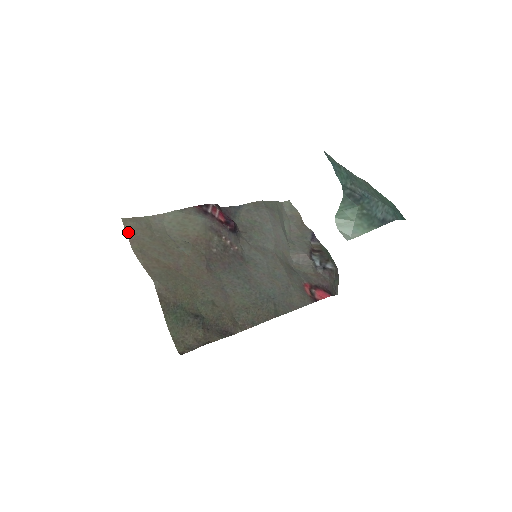
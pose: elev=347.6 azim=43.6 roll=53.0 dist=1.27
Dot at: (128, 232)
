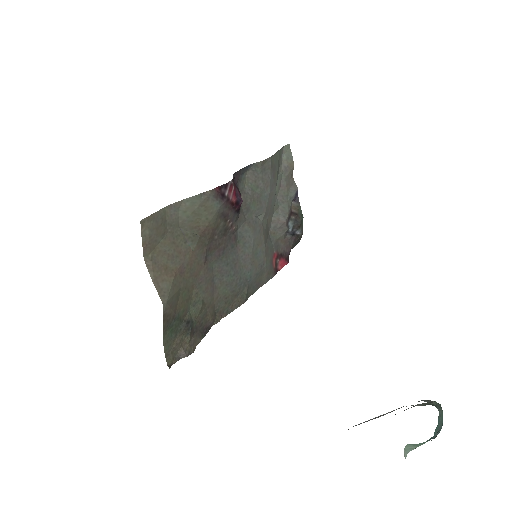
Dot at: (143, 237)
